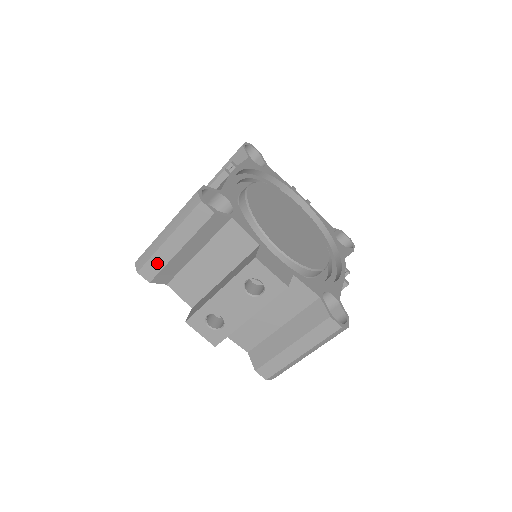
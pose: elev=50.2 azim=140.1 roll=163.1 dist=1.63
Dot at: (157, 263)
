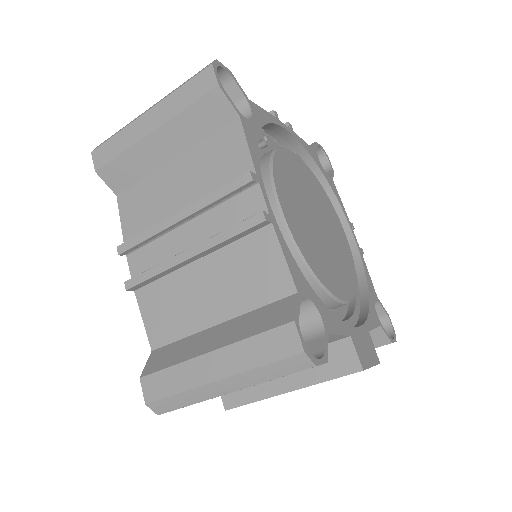
Dot at: occluded
